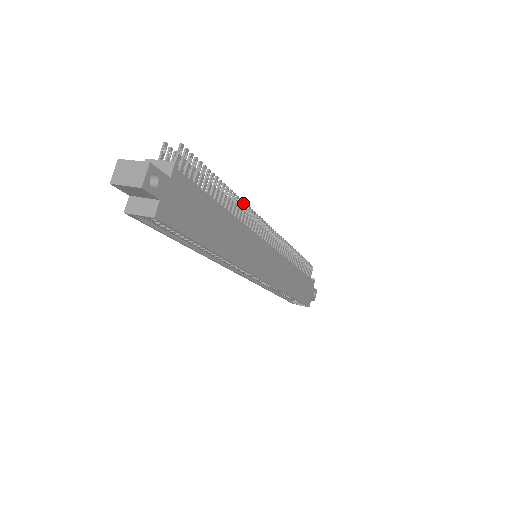
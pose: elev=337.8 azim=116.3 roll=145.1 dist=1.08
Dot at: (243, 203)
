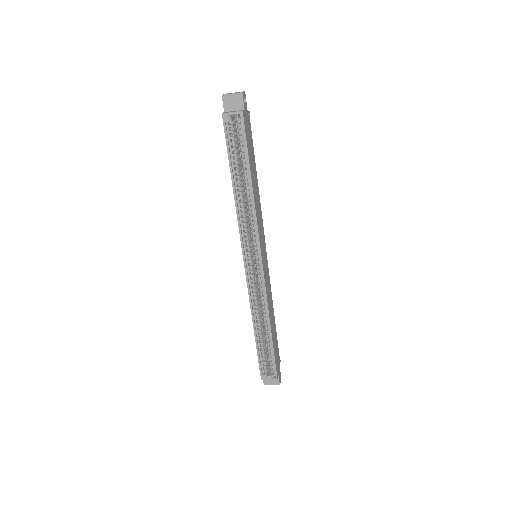
Dot at: occluded
